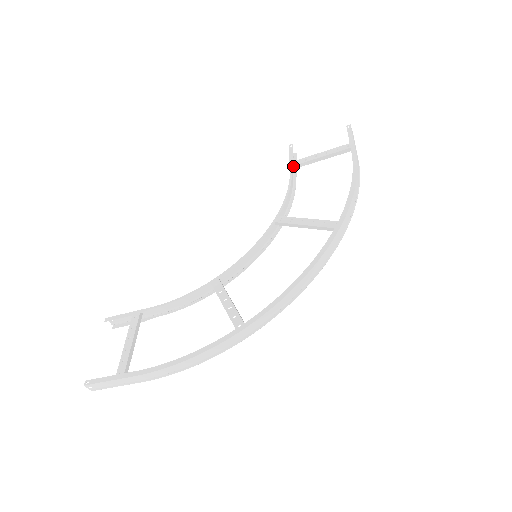
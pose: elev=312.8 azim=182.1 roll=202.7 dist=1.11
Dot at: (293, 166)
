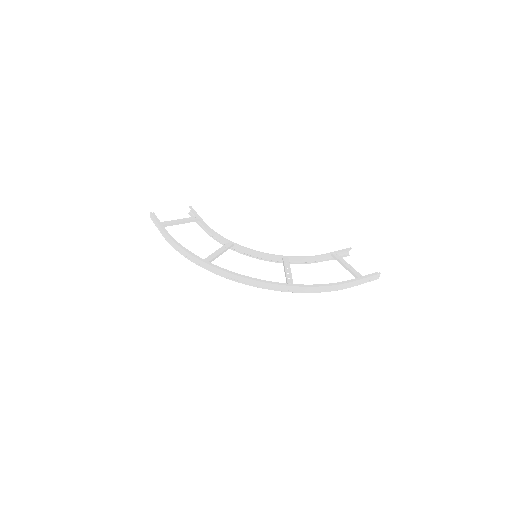
Dot at: (333, 254)
